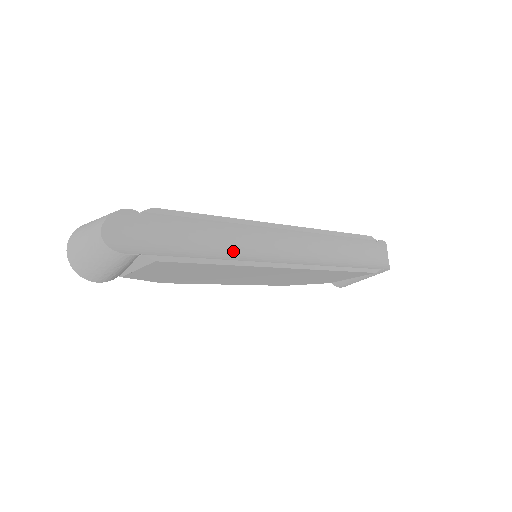
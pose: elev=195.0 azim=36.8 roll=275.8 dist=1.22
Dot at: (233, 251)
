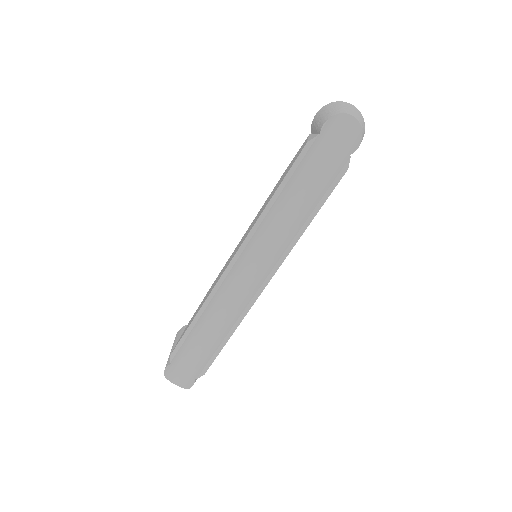
Dot at: (229, 313)
